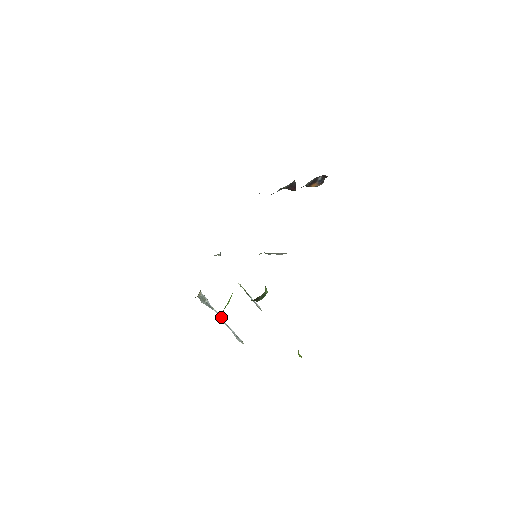
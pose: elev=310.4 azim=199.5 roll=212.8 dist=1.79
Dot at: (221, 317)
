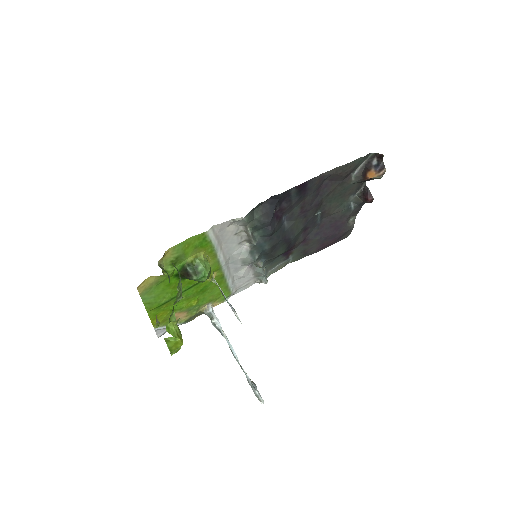
Dot at: (233, 350)
